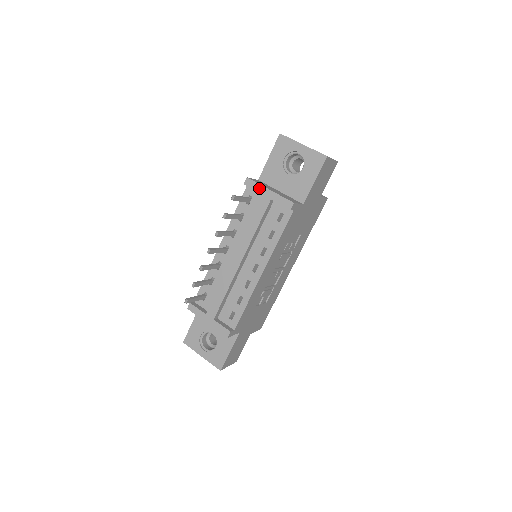
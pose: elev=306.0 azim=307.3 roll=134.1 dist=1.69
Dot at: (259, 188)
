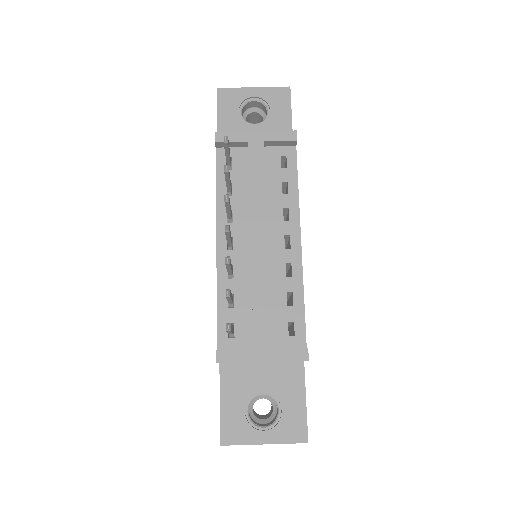
Dot at: (239, 136)
